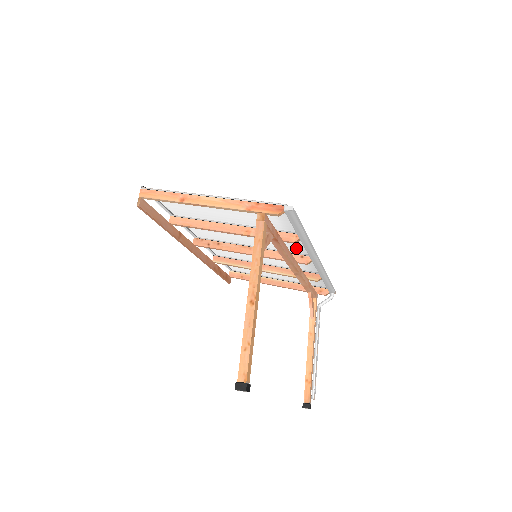
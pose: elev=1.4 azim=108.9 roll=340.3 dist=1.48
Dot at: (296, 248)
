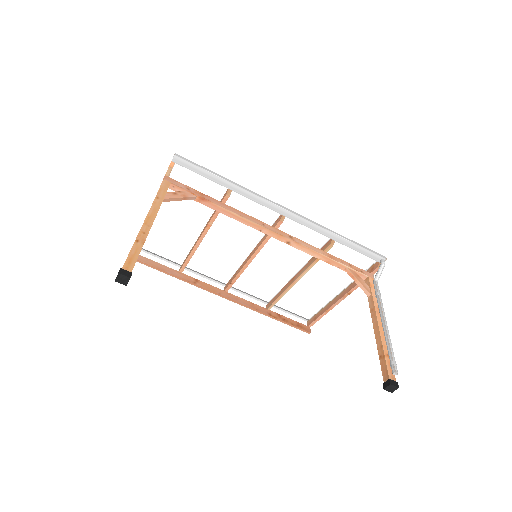
Dot at: (261, 213)
